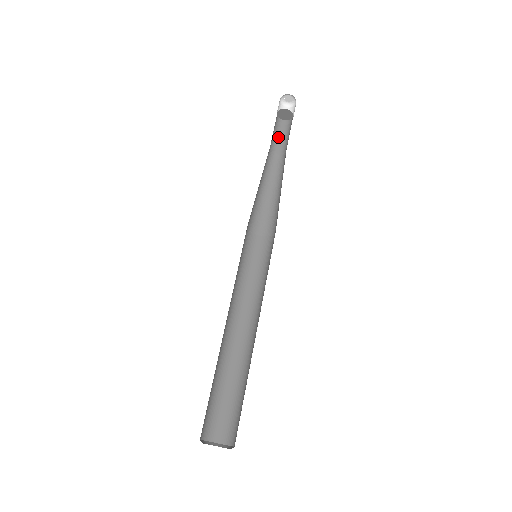
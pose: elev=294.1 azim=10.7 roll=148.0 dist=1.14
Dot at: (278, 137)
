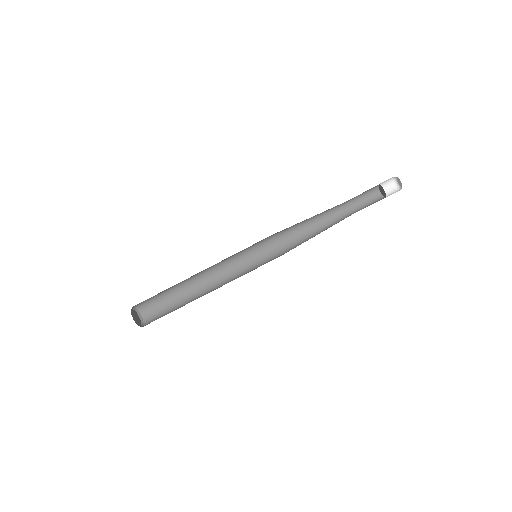
Dot at: (362, 200)
